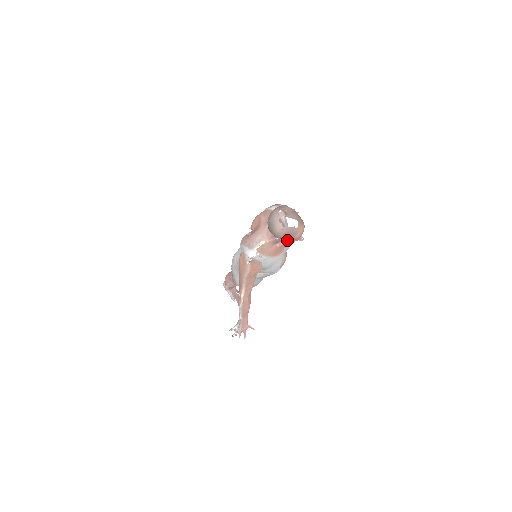
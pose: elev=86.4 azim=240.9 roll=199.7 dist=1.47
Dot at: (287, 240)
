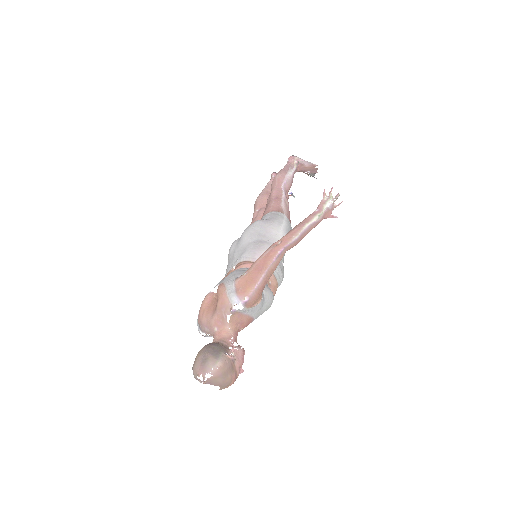
Dot at: occluded
